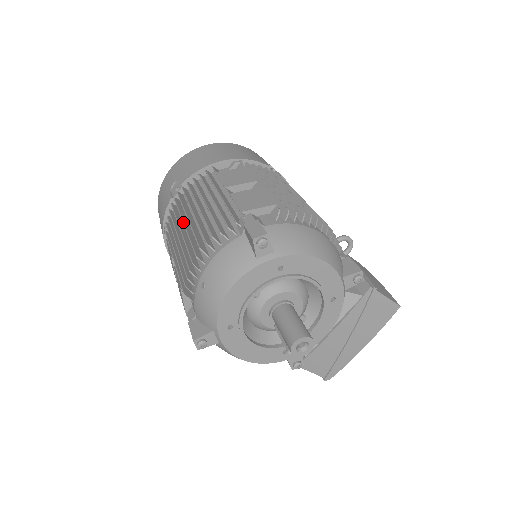
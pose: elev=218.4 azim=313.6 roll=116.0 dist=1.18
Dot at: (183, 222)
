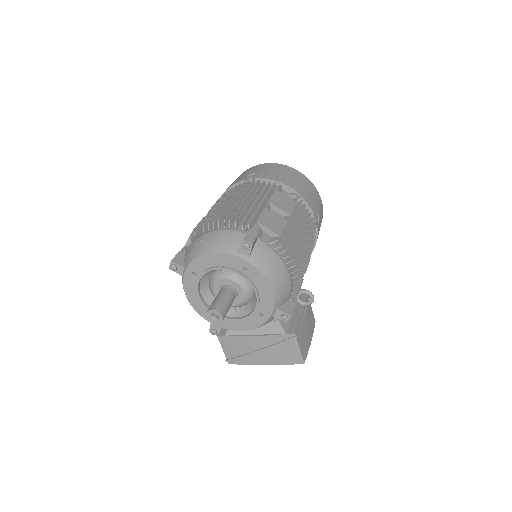
Dot at: (231, 199)
